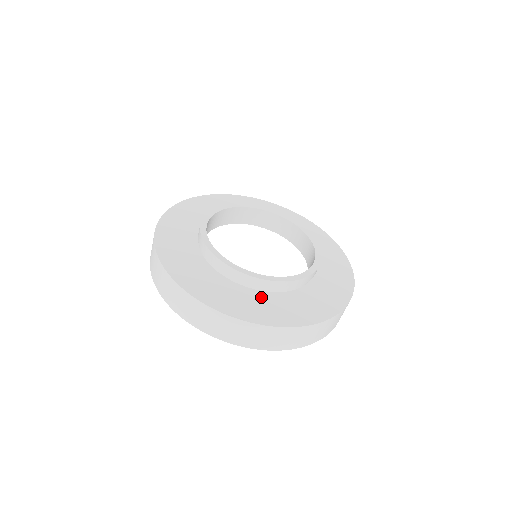
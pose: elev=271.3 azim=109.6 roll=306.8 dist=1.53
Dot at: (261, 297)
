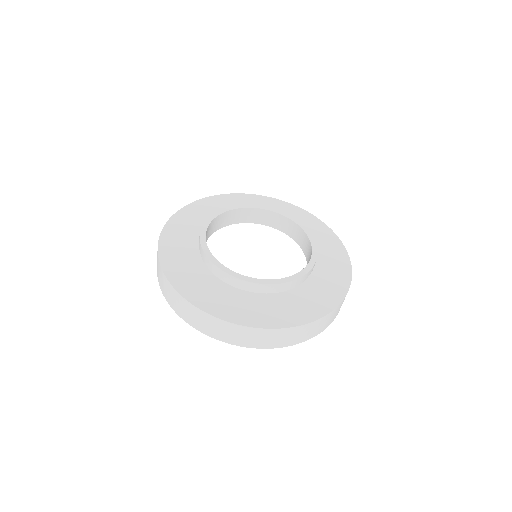
Dot at: (244, 297)
